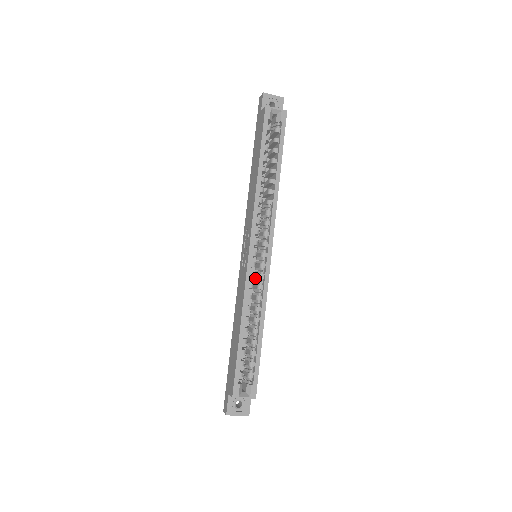
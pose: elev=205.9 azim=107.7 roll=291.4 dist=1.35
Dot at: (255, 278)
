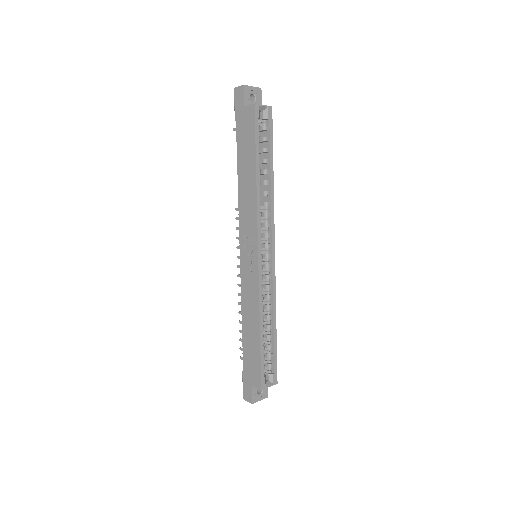
Dot at: occluded
